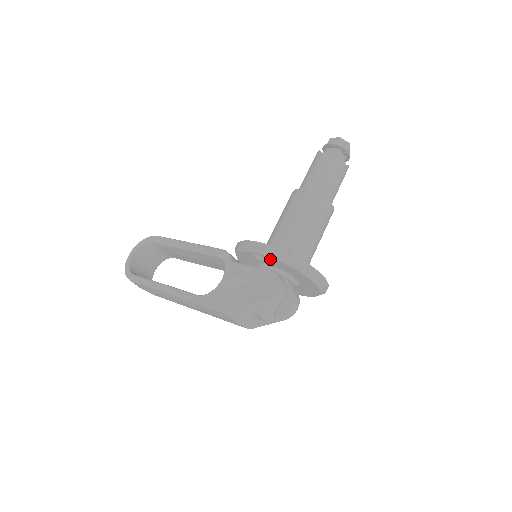
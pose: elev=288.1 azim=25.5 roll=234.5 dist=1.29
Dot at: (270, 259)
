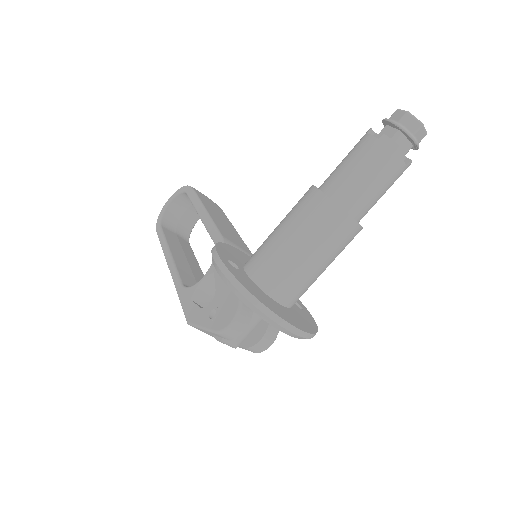
Dot at: occluded
